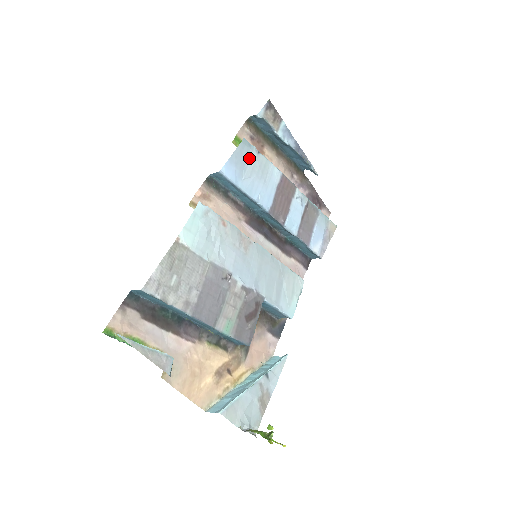
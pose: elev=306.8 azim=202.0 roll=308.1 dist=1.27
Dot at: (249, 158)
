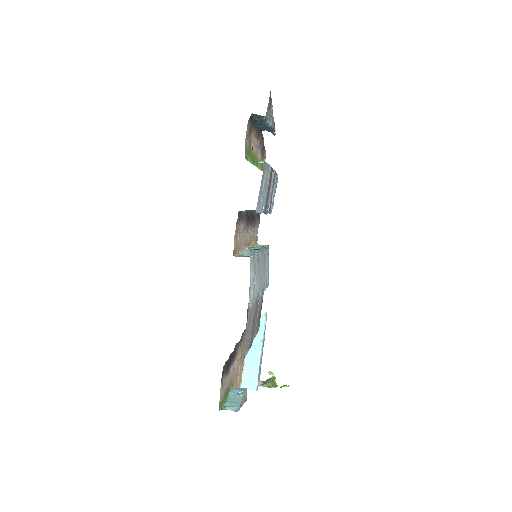
Dot at: (264, 178)
